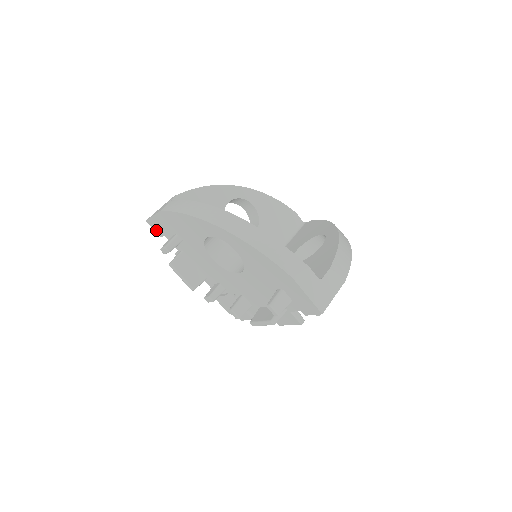
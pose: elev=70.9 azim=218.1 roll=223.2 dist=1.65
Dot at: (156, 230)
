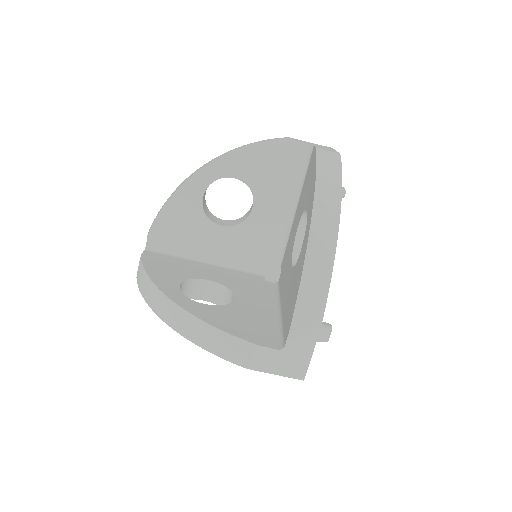
Dot at: occluded
